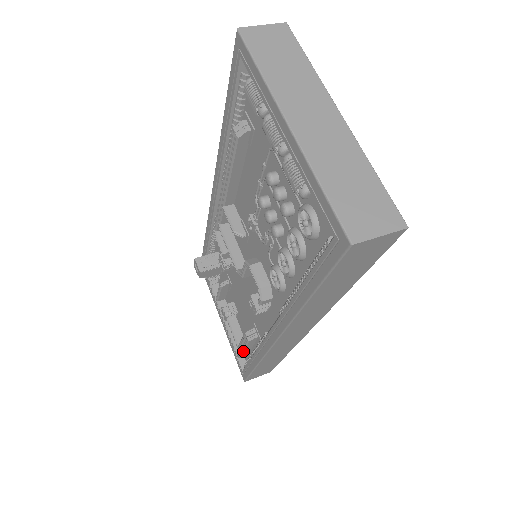
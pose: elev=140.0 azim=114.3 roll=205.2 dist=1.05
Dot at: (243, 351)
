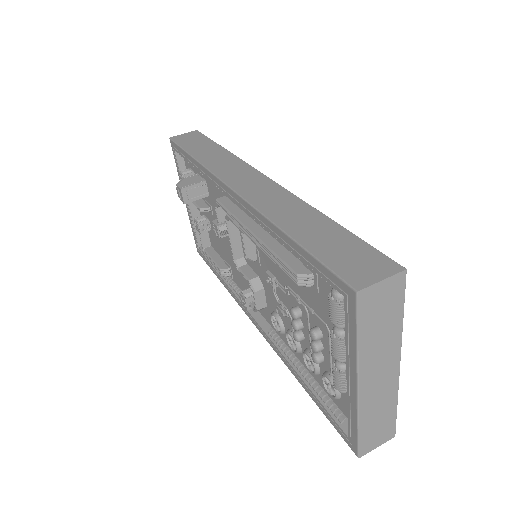
Dot at: (209, 260)
